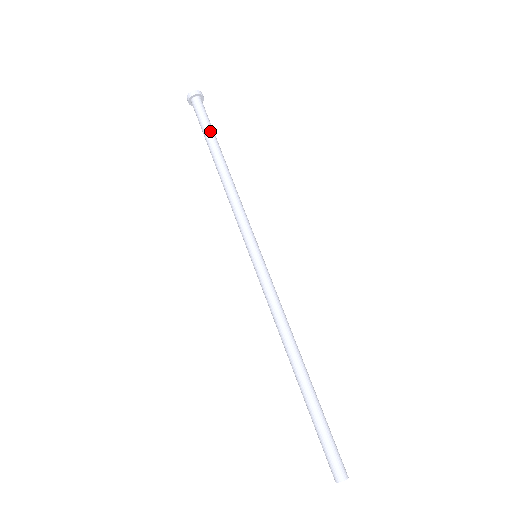
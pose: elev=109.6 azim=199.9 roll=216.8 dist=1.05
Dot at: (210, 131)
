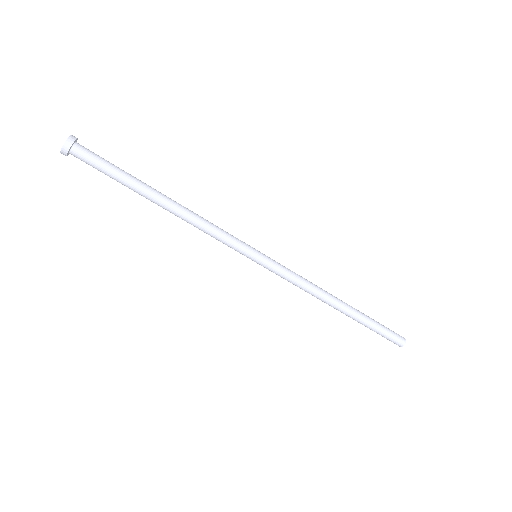
Dot at: (121, 179)
